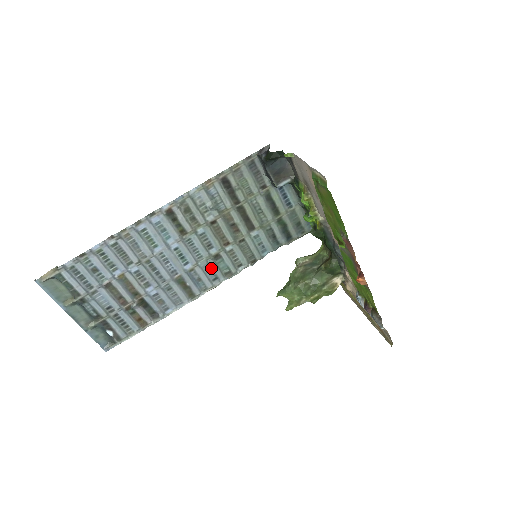
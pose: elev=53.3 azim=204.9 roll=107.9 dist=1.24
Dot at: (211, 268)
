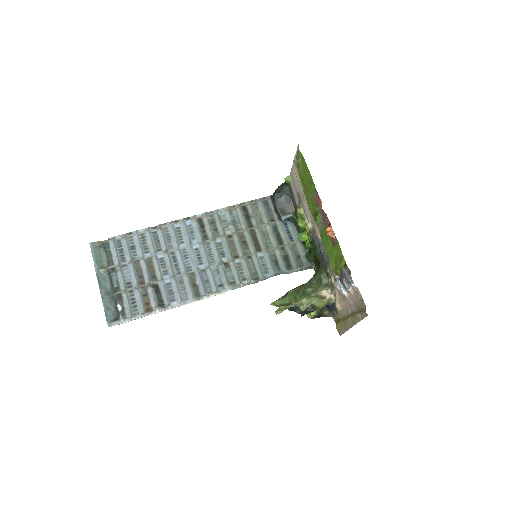
Dot at: (219, 274)
